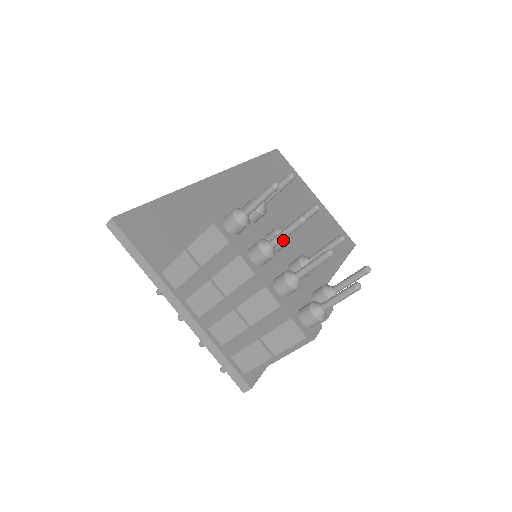
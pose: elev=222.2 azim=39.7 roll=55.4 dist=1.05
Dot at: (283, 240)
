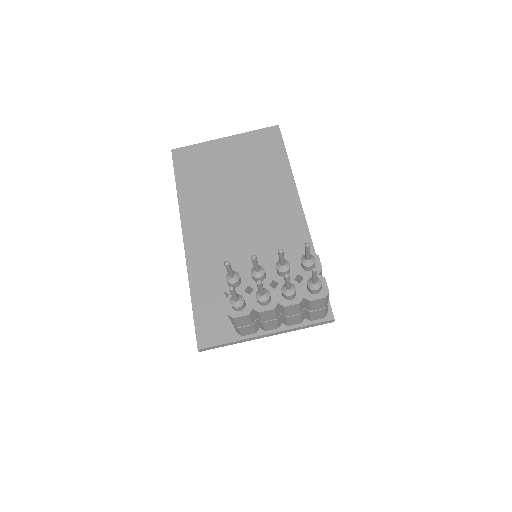
Dot at: (261, 275)
